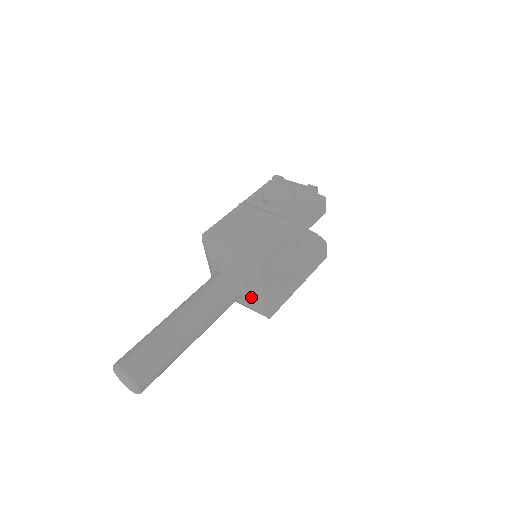
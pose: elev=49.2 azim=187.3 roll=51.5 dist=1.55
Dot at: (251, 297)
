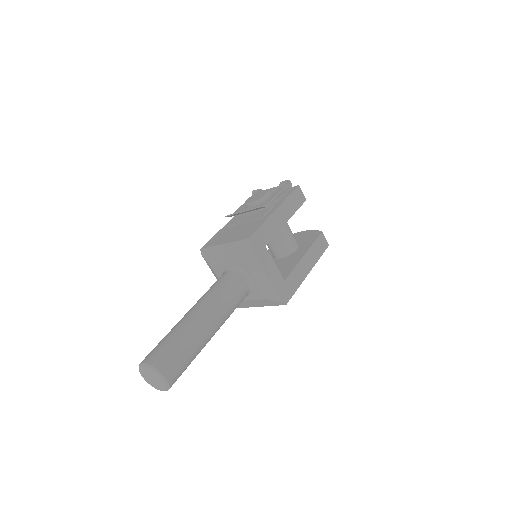
Dot at: (258, 285)
